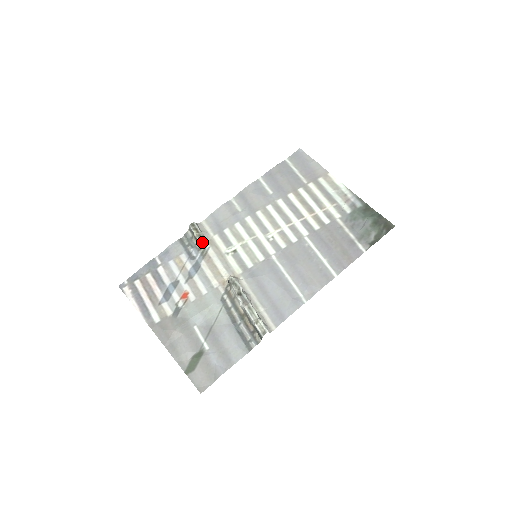
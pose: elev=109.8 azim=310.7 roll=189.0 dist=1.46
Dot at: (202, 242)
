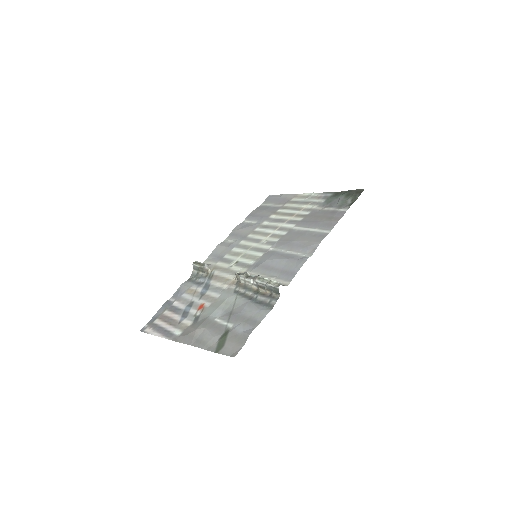
Dot at: (207, 270)
